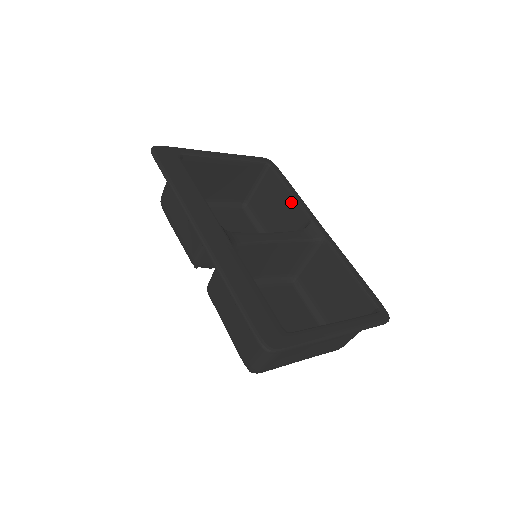
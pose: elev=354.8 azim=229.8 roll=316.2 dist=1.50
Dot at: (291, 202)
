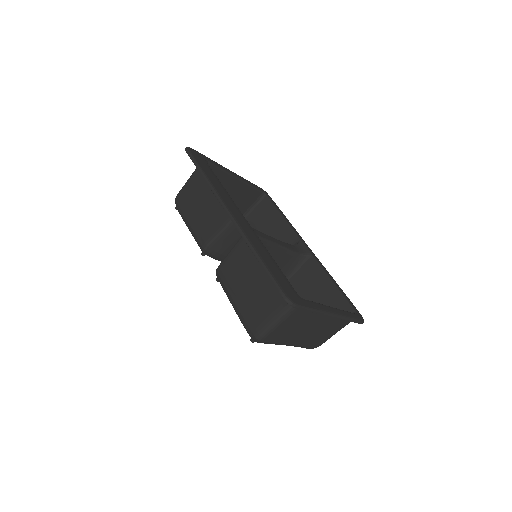
Dot at: (283, 225)
